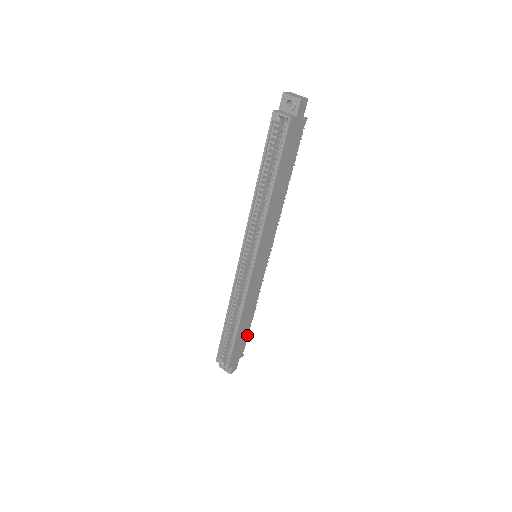
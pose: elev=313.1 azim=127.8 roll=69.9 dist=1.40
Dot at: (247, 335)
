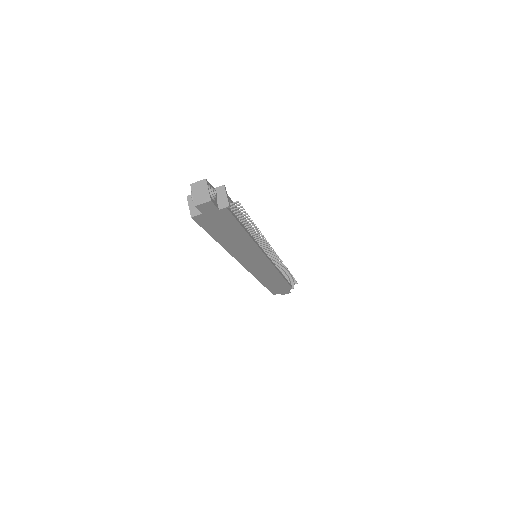
Dot at: (287, 283)
